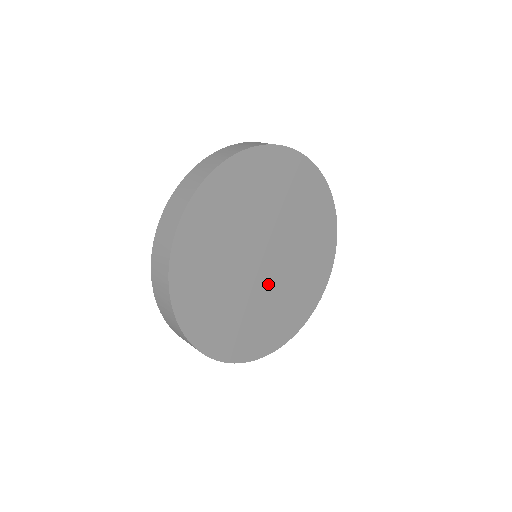
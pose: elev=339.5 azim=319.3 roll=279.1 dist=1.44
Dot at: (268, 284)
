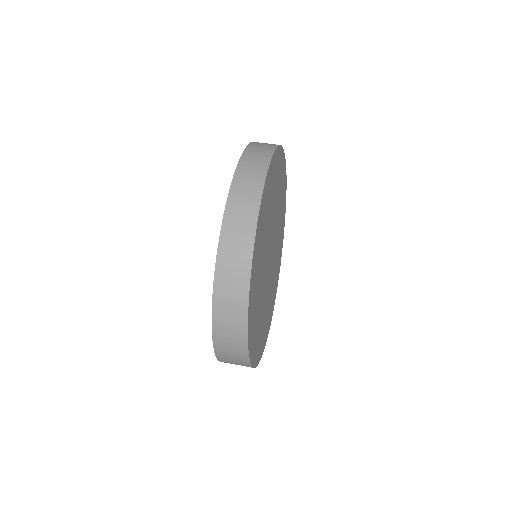
Dot at: (270, 276)
